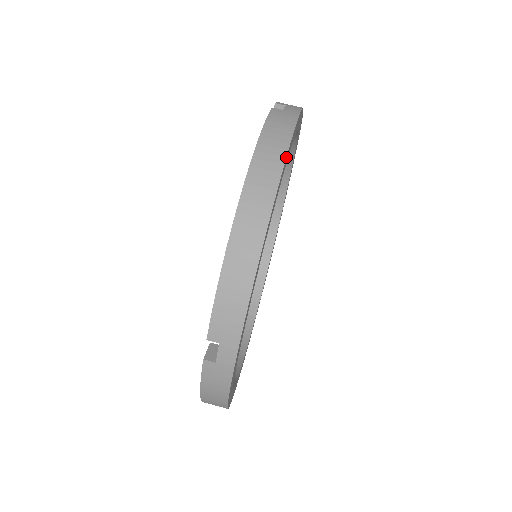
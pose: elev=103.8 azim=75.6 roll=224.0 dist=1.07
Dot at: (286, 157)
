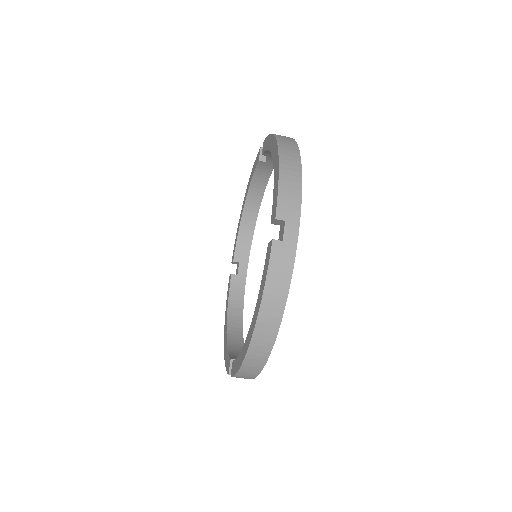
Dot at: occluded
